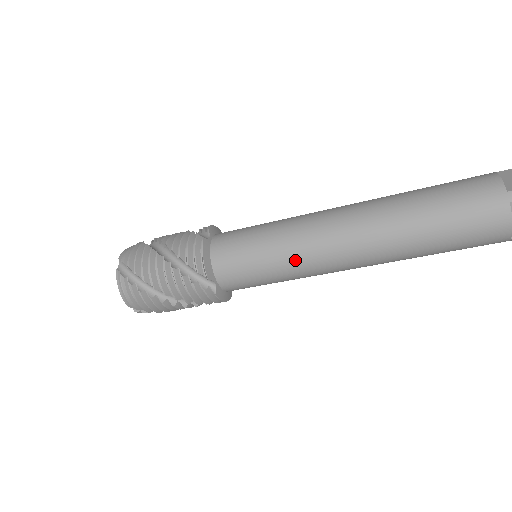
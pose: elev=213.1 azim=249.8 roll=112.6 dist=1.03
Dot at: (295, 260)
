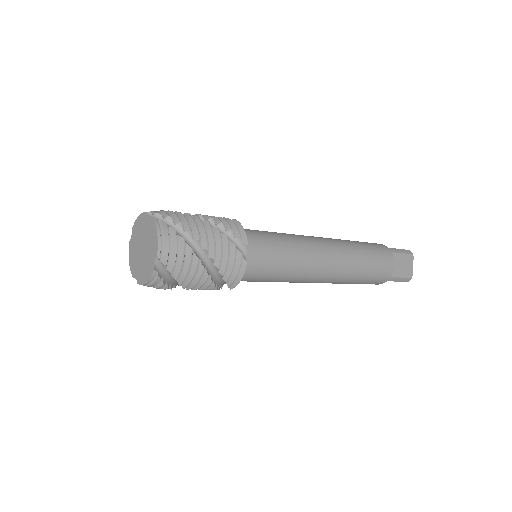
Dot at: occluded
